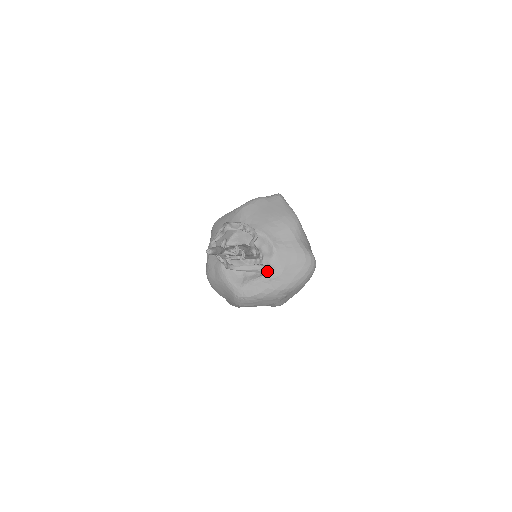
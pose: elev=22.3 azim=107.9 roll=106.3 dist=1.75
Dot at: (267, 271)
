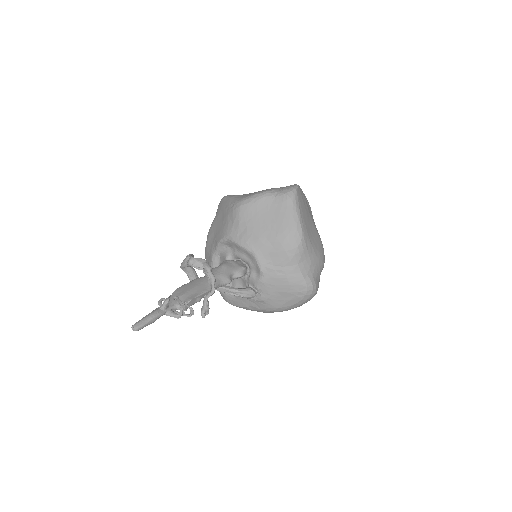
Dot at: (248, 297)
